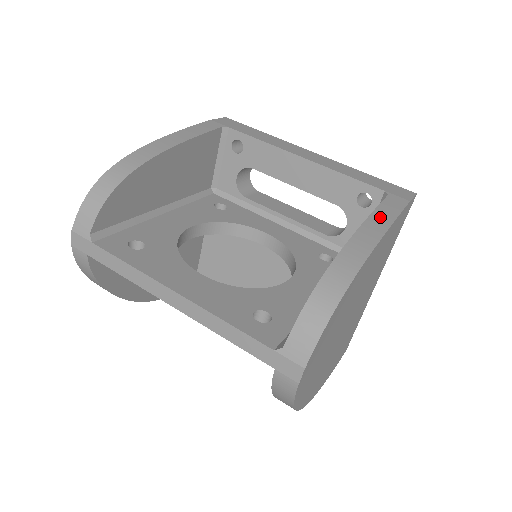
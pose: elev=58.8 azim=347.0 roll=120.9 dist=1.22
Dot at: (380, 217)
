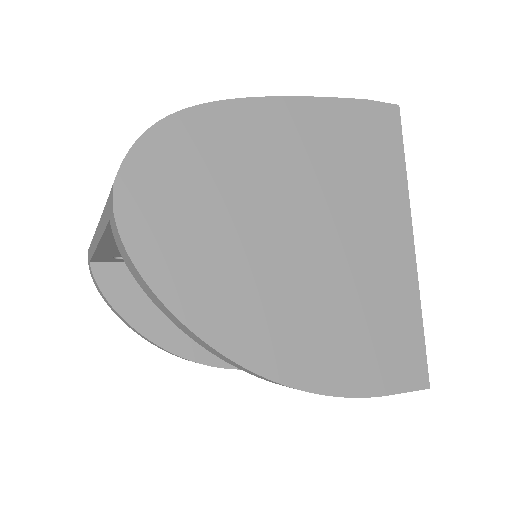
Dot at: occluded
